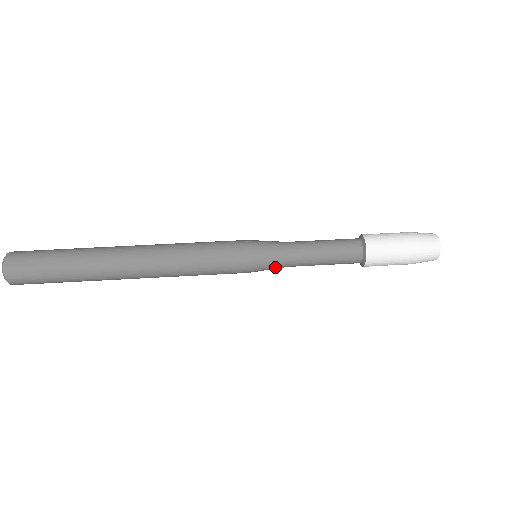
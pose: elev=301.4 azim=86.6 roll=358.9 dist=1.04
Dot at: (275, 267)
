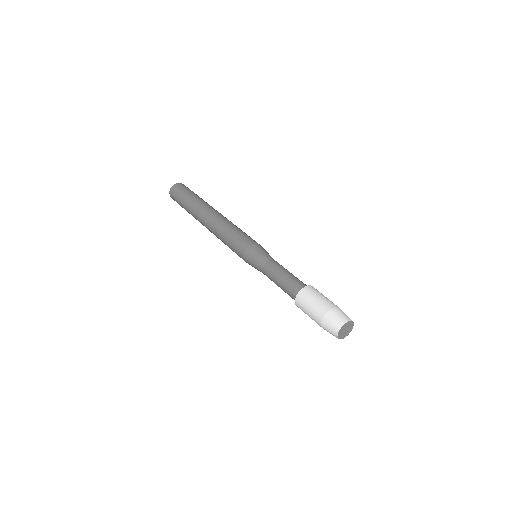
Dot at: (258, 269)
